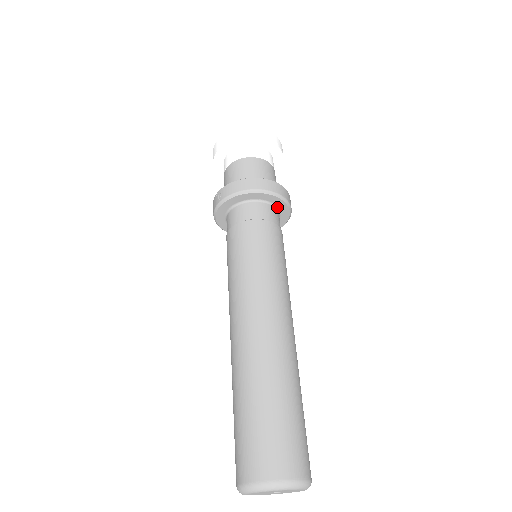
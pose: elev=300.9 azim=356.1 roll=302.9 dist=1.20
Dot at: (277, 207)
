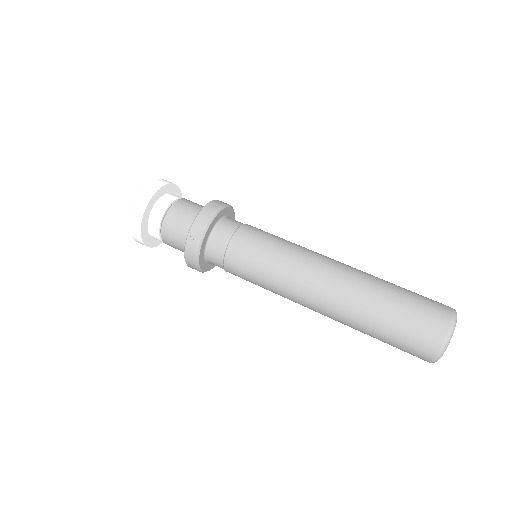
Dot at: occluded
